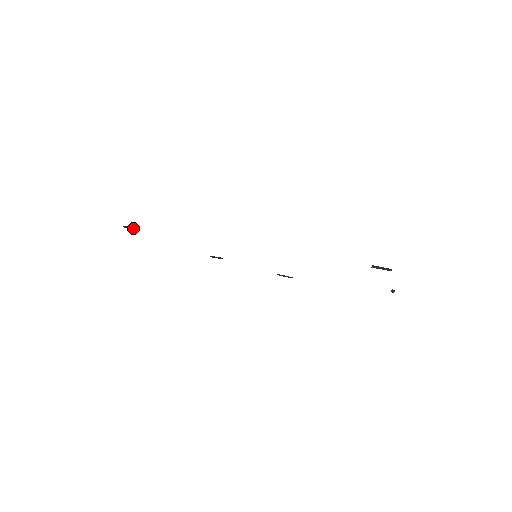
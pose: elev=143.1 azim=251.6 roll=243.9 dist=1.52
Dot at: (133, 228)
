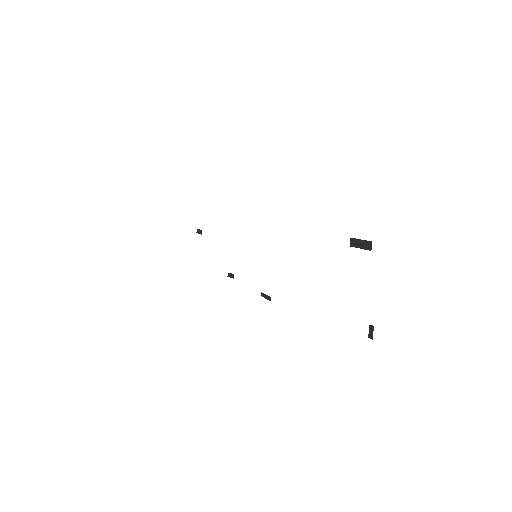
Dot at: (200, 231)
